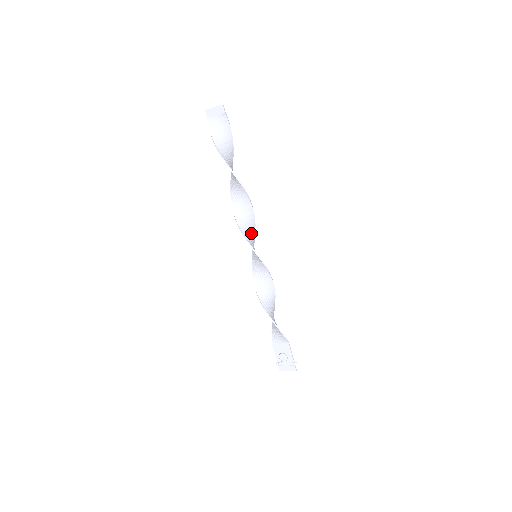
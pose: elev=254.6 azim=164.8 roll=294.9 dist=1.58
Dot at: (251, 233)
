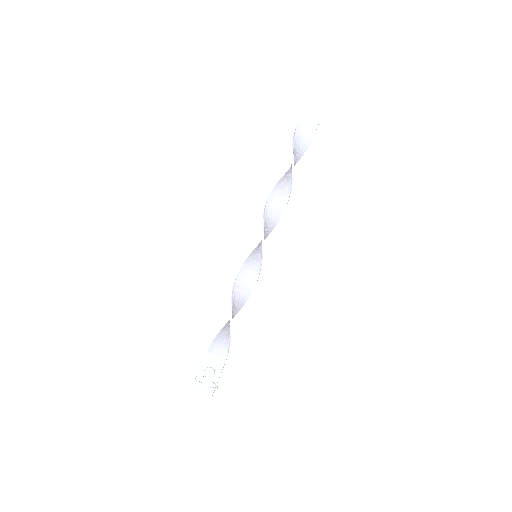
Dot at: (266, 234)
